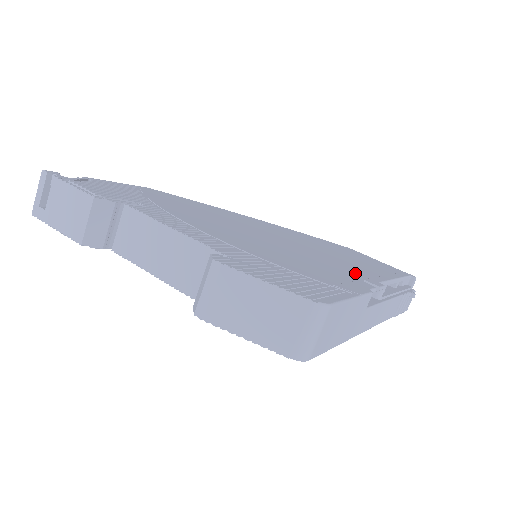
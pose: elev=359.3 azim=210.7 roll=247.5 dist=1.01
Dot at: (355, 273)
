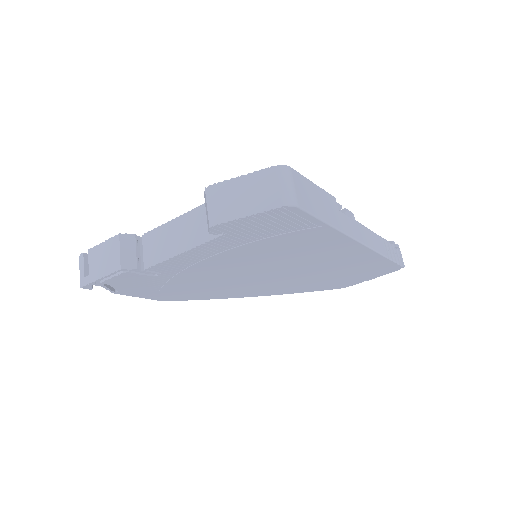
Dot at: occluded
